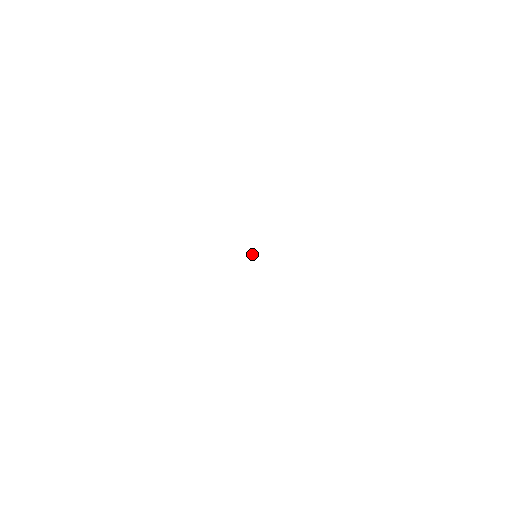
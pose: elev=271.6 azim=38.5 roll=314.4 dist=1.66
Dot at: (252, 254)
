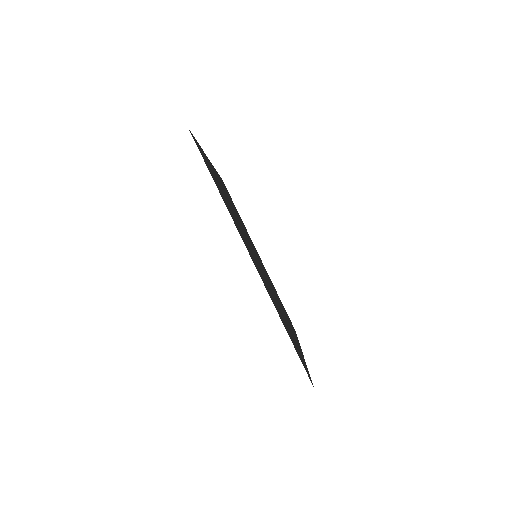
Dot at: occluded
